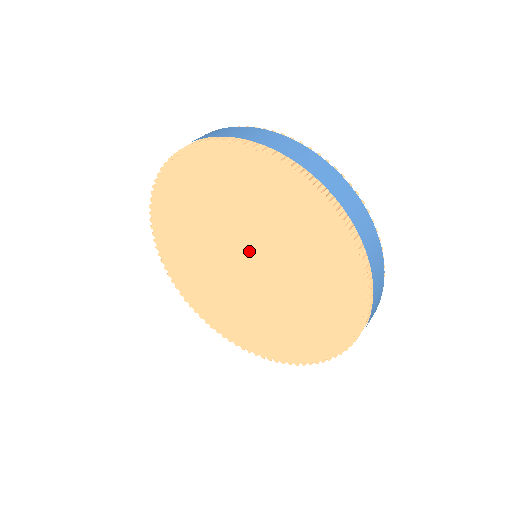
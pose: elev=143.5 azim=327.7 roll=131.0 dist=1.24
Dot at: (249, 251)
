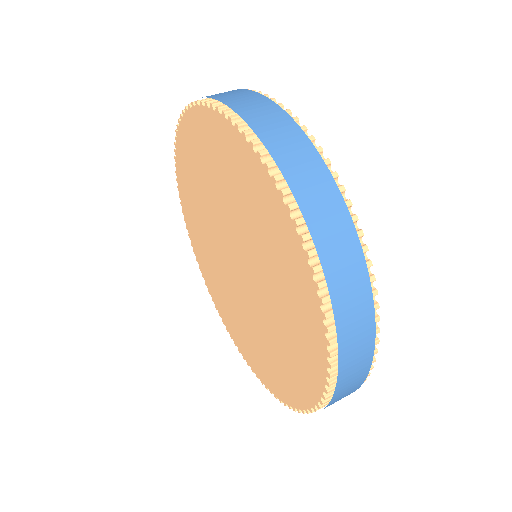
Dot at: (235, 246)
